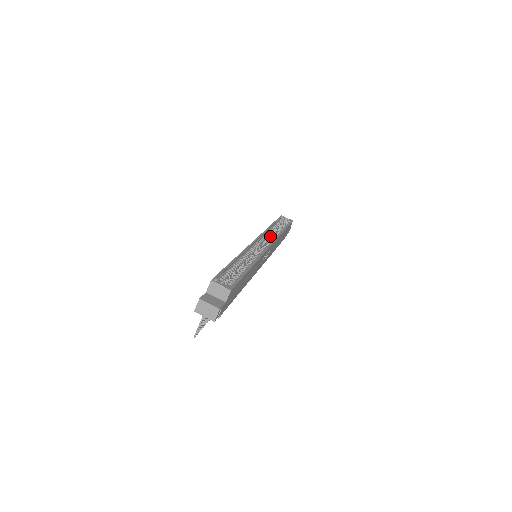
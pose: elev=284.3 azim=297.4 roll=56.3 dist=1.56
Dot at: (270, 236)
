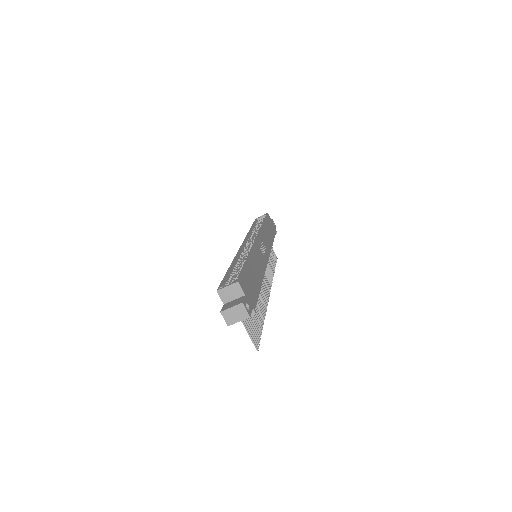
Dot at: occluded
